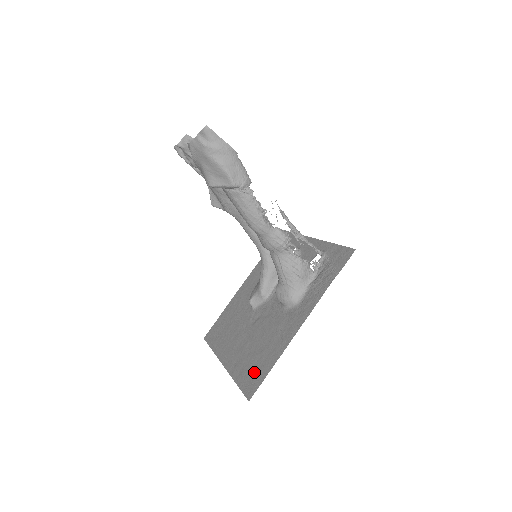
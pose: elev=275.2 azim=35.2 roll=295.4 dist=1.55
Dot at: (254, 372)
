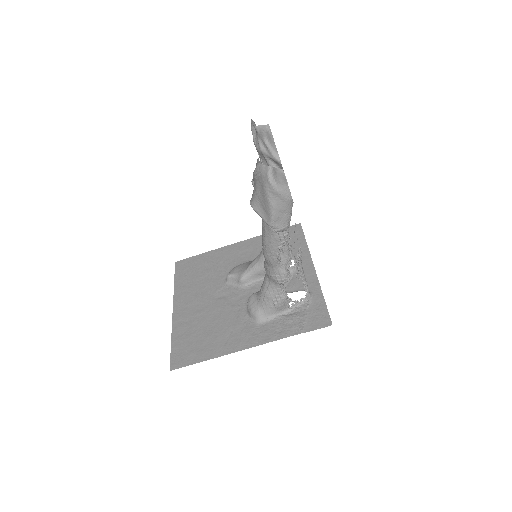
Dot at: (189, 348)
